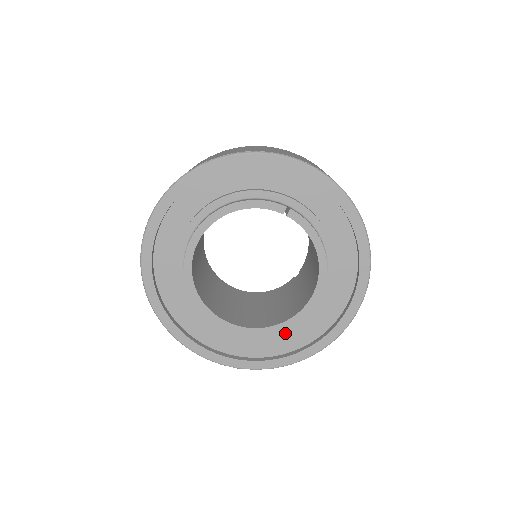
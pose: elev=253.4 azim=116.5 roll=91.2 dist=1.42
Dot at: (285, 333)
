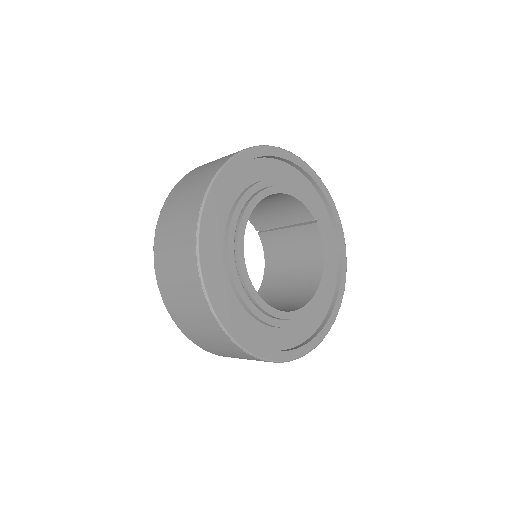
Dot at: (285, 325)
